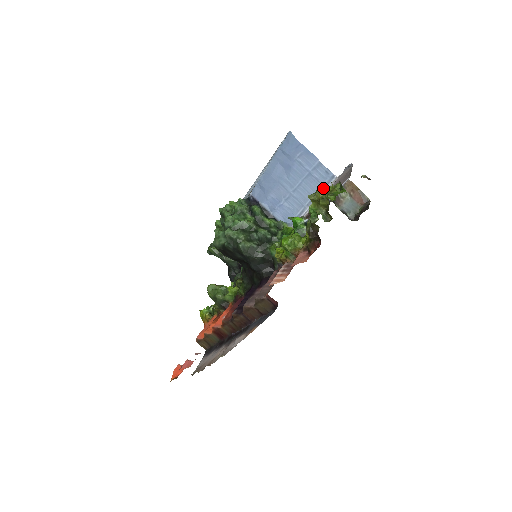
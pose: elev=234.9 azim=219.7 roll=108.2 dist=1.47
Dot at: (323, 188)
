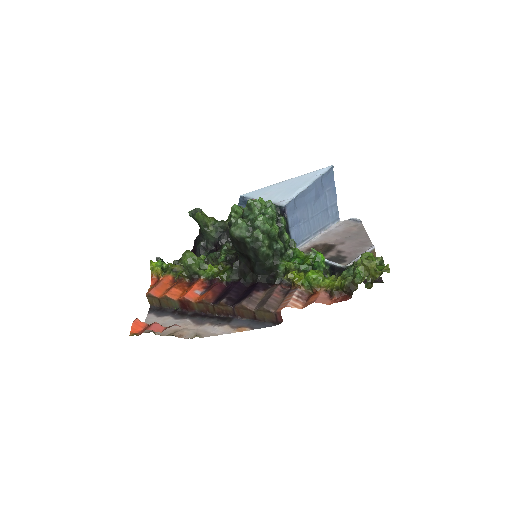
Dot at: (371, 256)
